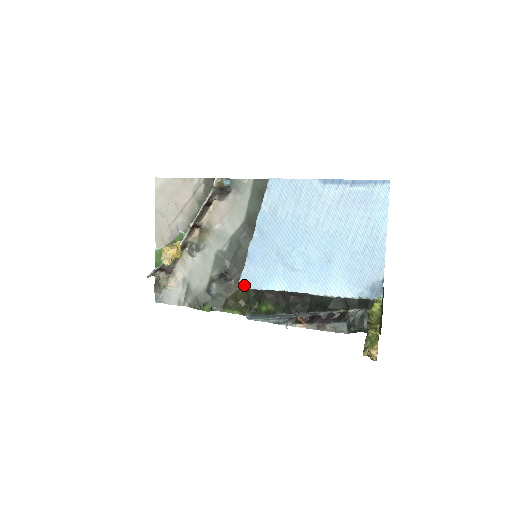
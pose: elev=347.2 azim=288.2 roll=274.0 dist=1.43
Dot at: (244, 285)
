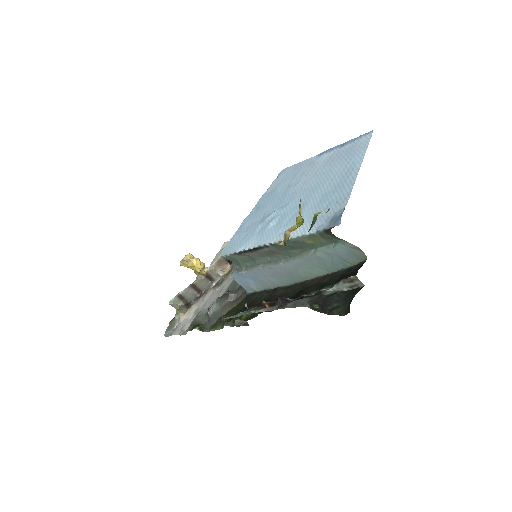
Dot at: (223, 253)
